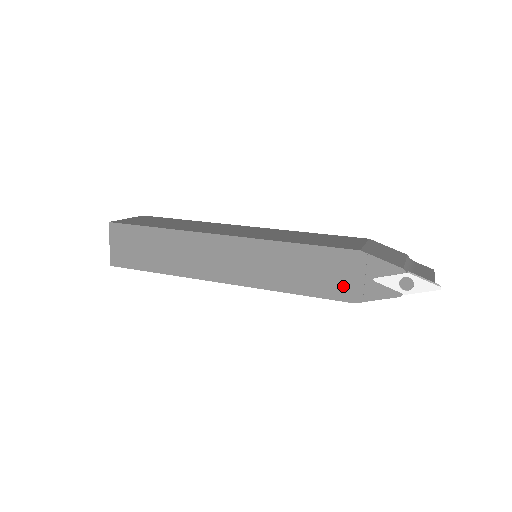
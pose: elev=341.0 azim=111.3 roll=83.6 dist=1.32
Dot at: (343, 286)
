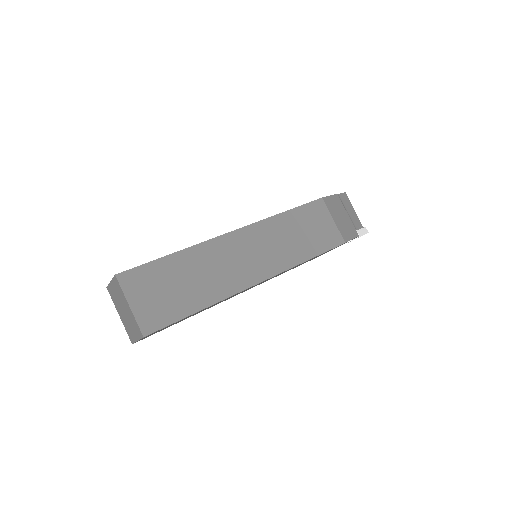
Dot at: occluded
